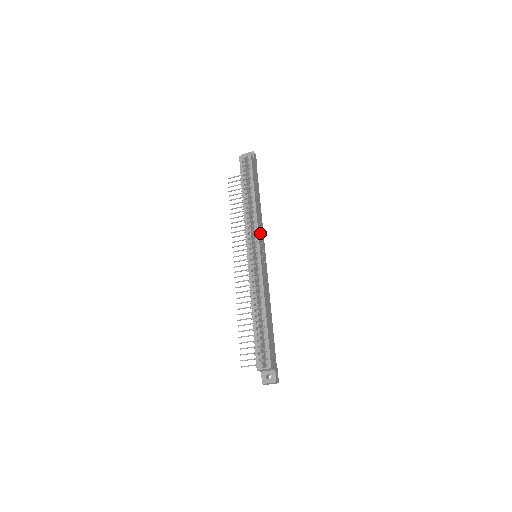
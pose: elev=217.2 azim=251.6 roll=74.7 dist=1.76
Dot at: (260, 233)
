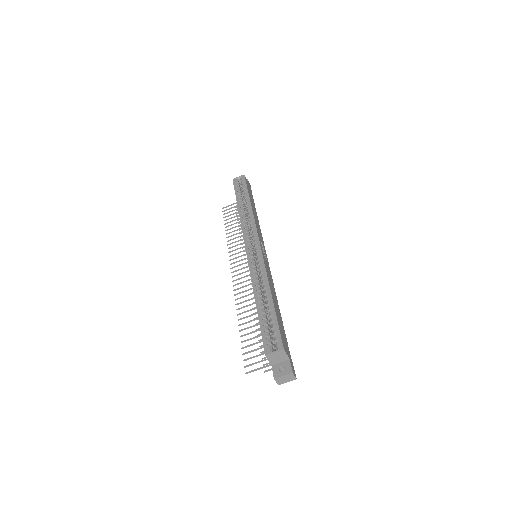
Dot at: (259, 233)
